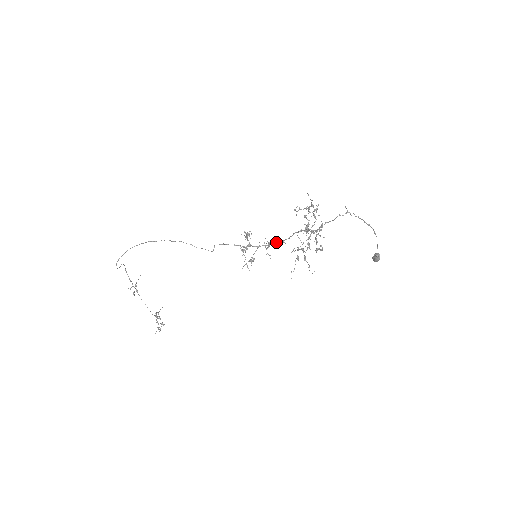
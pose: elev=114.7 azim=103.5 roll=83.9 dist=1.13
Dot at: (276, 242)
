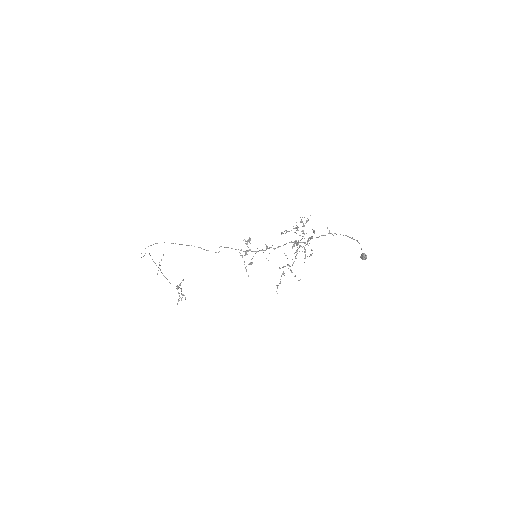
Dot at: occluded
